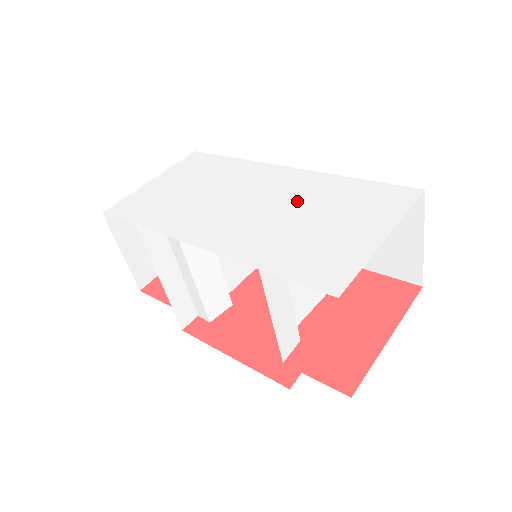
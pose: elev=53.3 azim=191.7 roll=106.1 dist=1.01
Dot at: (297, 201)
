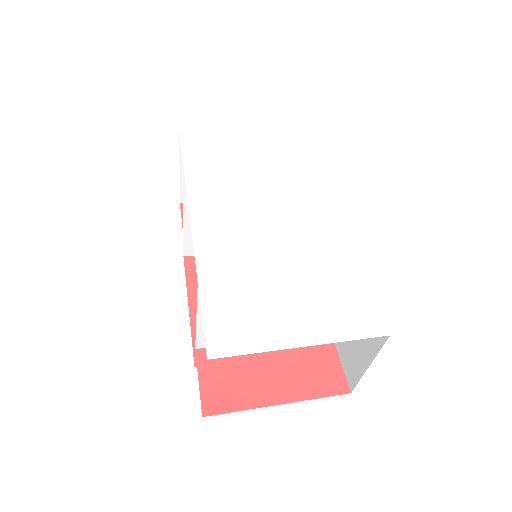
Dot at: (297, 250)
